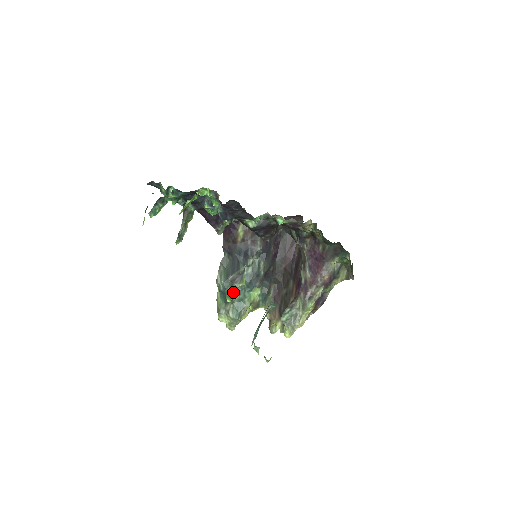
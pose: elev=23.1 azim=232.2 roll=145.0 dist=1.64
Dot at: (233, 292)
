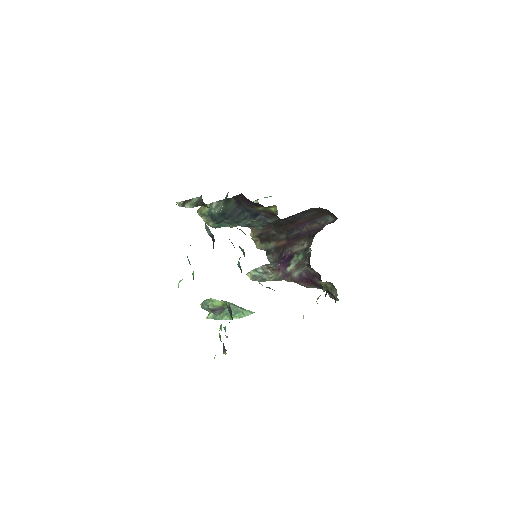
Dot at: (208, 311)
